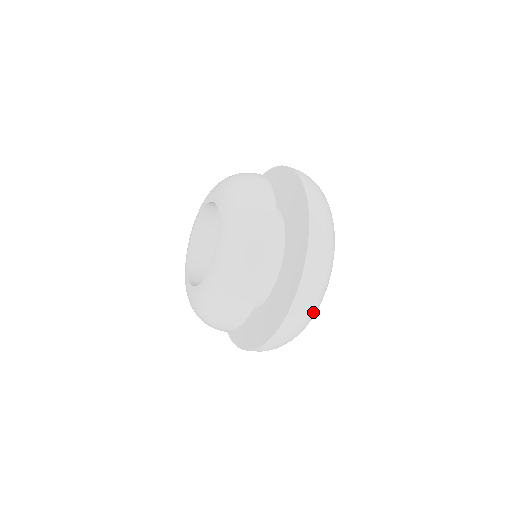
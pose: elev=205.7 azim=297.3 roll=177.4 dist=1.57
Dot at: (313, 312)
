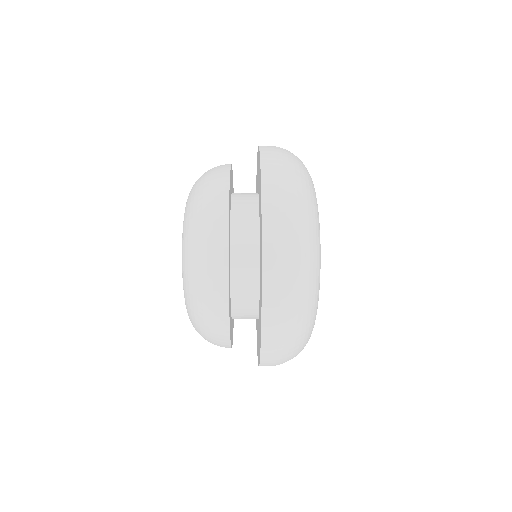
Dot at: (294, 356)
